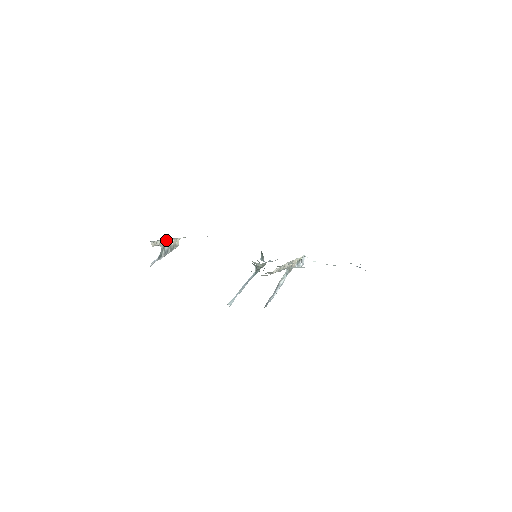
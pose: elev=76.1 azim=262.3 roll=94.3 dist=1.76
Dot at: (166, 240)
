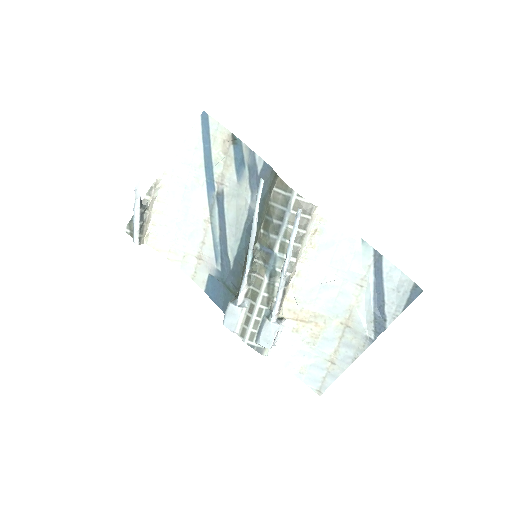
Dot at: (152, 211)
